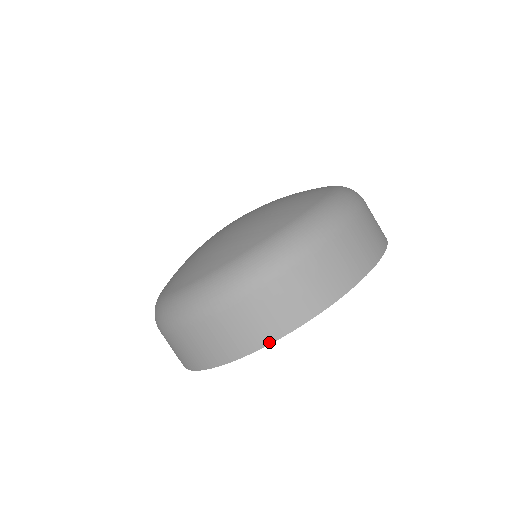
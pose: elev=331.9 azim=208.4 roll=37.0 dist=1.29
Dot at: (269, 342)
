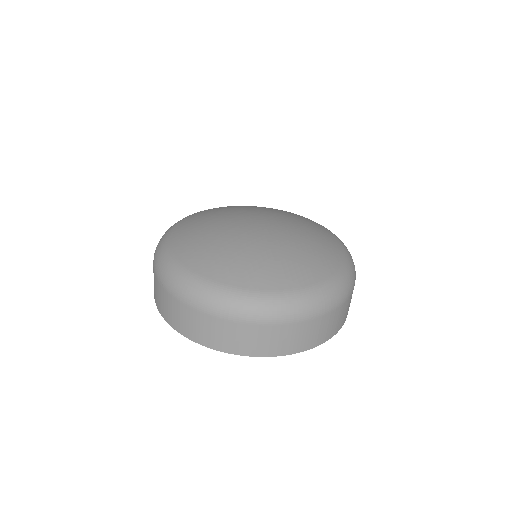
Dot at: (168, 322)
